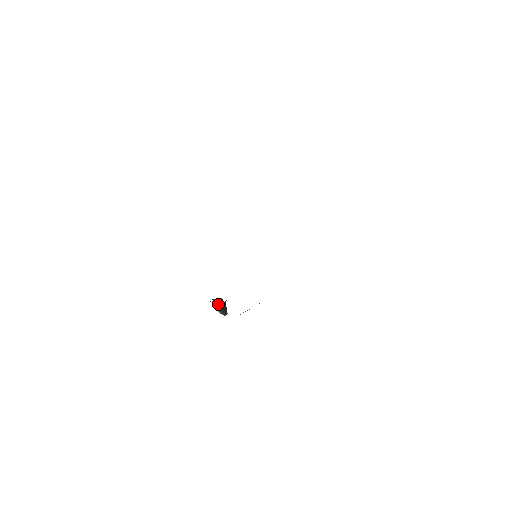
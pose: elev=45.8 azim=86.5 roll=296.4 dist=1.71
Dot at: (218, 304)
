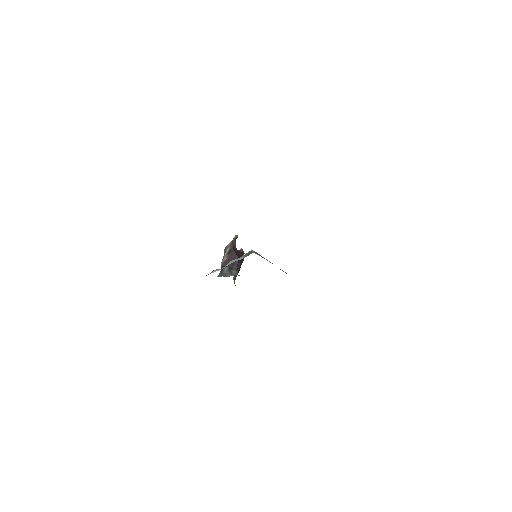
Dot at: (230, 271)
